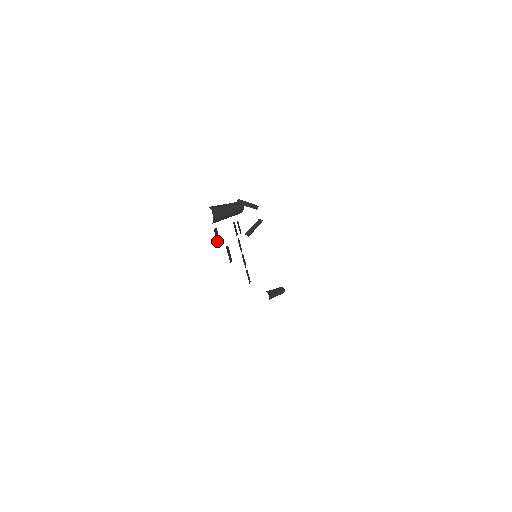
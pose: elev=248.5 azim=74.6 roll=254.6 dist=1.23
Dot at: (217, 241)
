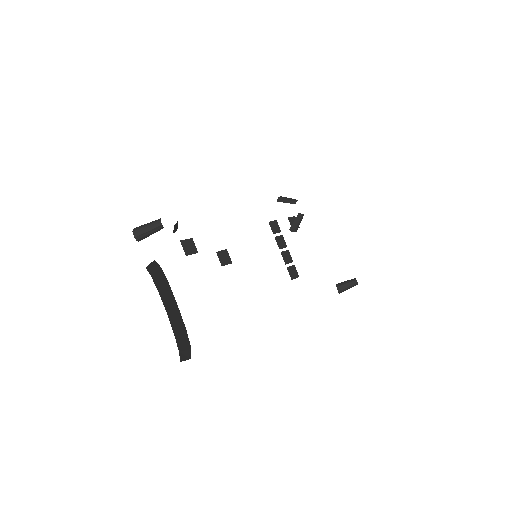
Dot at: (186, 251)
